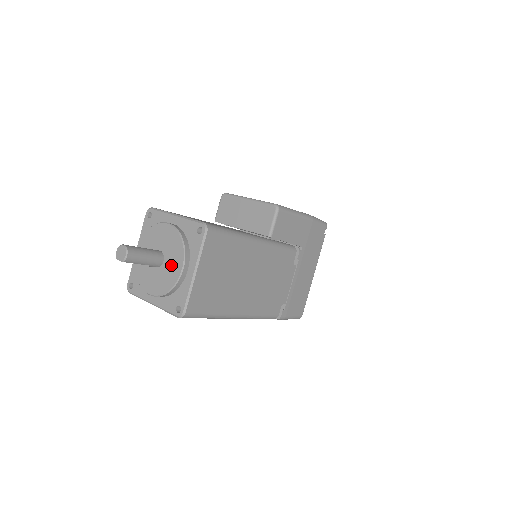
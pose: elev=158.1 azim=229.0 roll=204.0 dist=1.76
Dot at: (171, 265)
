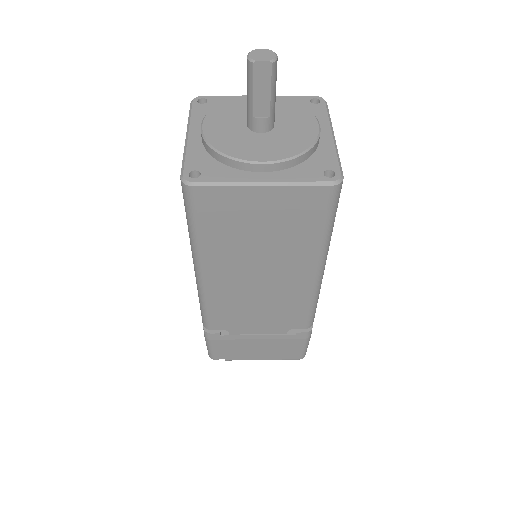
Dot at: (294, 125)
